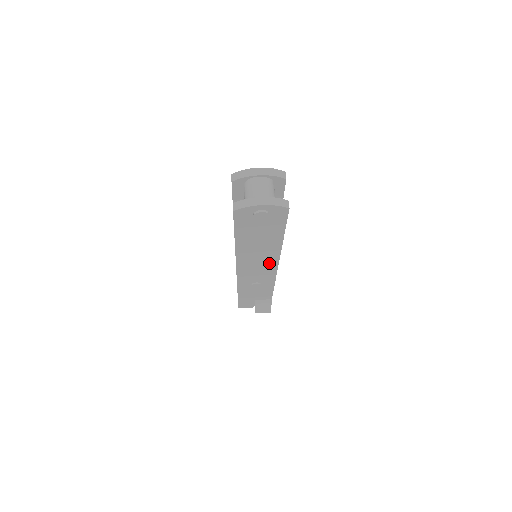
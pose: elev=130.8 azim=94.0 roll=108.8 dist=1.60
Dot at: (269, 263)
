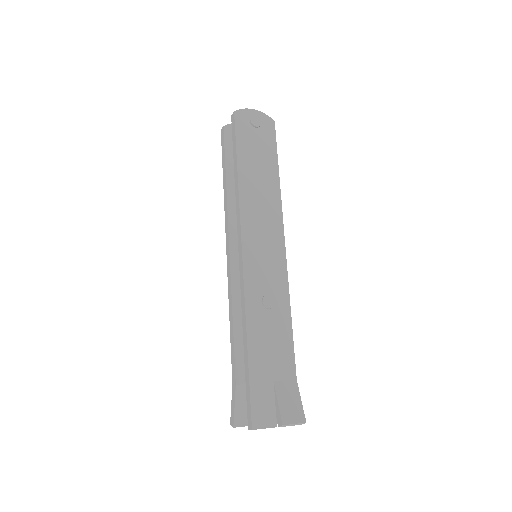
Dot at: (274, 232)
